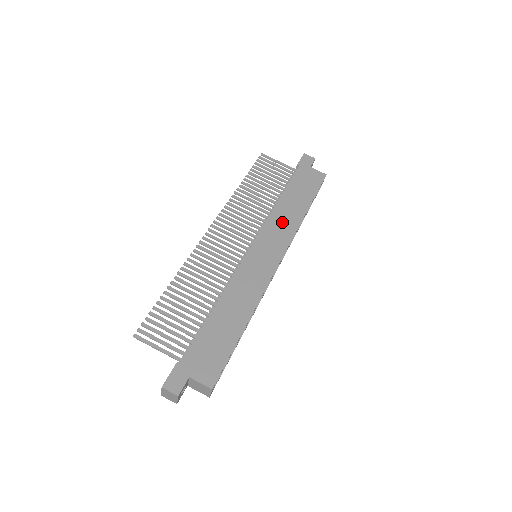
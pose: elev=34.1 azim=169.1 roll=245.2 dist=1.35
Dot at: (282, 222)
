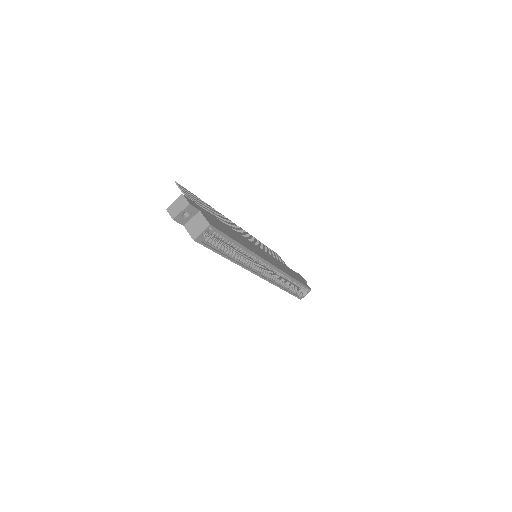
Dot at: (280, 265)
